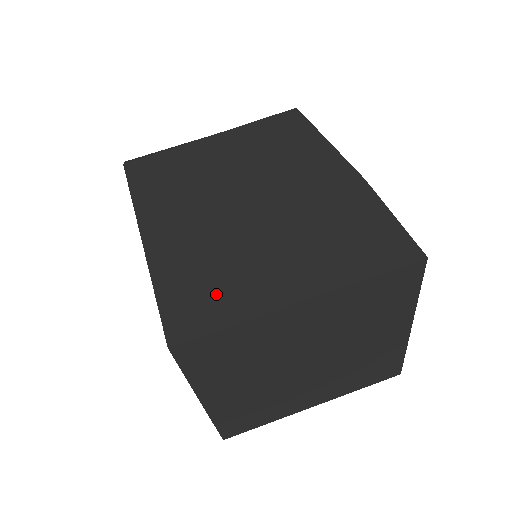
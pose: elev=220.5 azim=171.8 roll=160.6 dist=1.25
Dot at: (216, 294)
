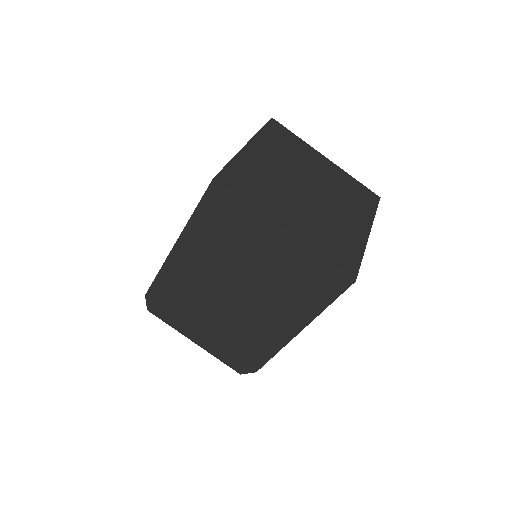
Dot at: occluded
